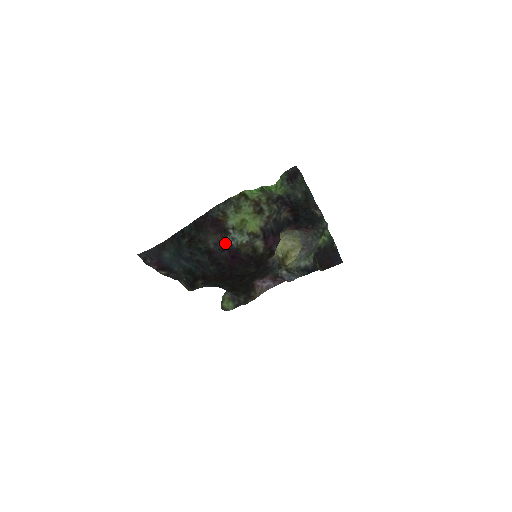
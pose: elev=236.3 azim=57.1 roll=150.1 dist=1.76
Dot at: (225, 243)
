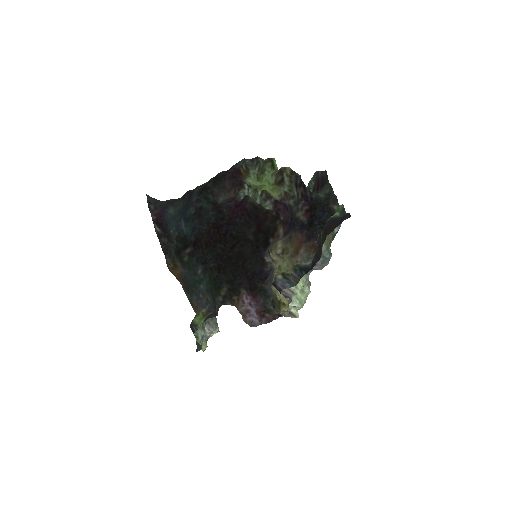
Dot at: (235, 196)
